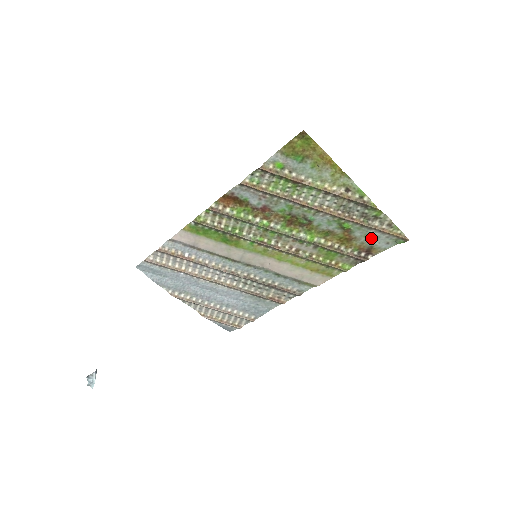
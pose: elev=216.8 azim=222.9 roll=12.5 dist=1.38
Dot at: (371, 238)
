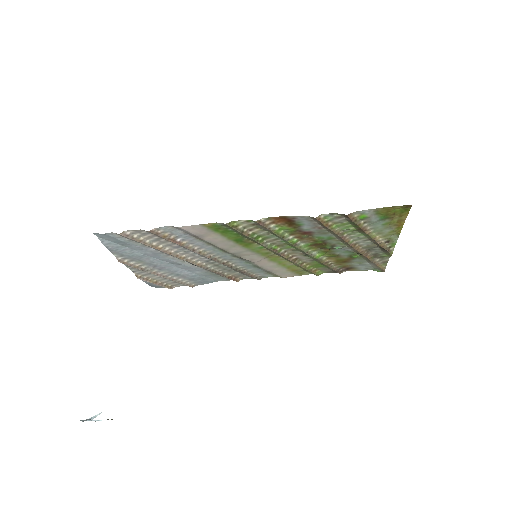
Dot at: (361, 264)
